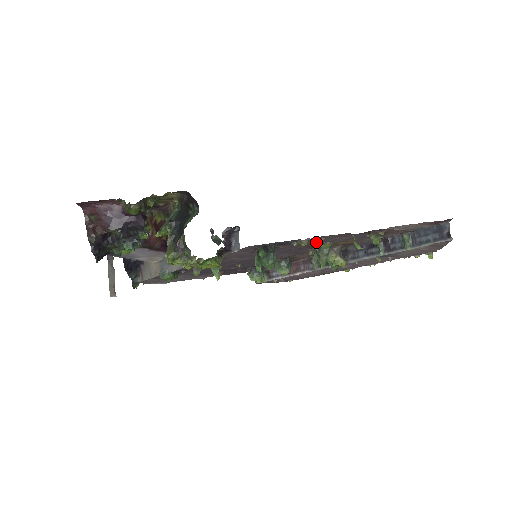
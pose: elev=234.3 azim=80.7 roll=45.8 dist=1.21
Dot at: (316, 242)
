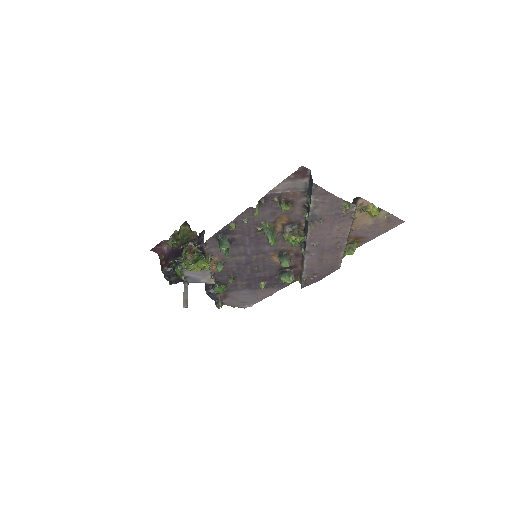
Dot at: (252, 225)
